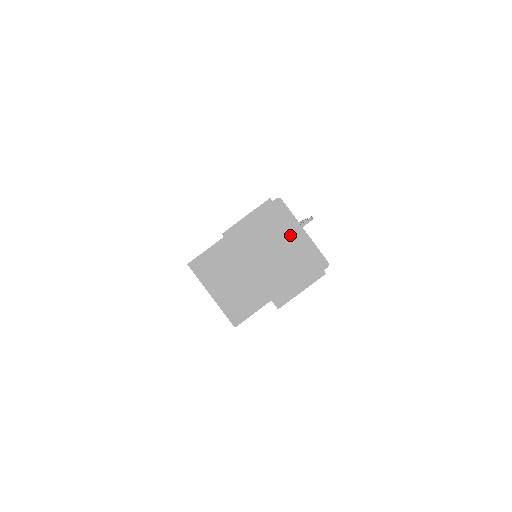
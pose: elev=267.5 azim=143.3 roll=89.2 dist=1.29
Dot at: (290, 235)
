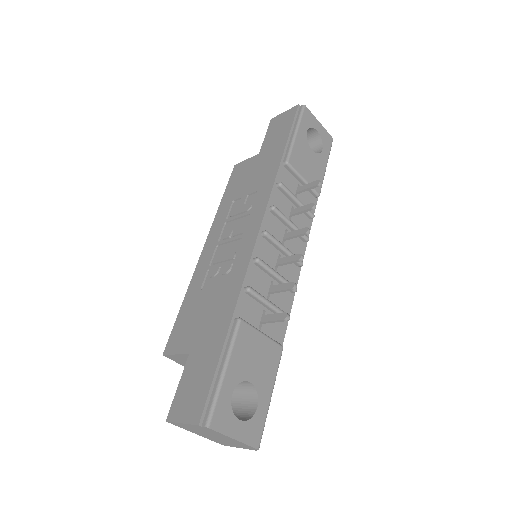
Dot at: (222, 437)
